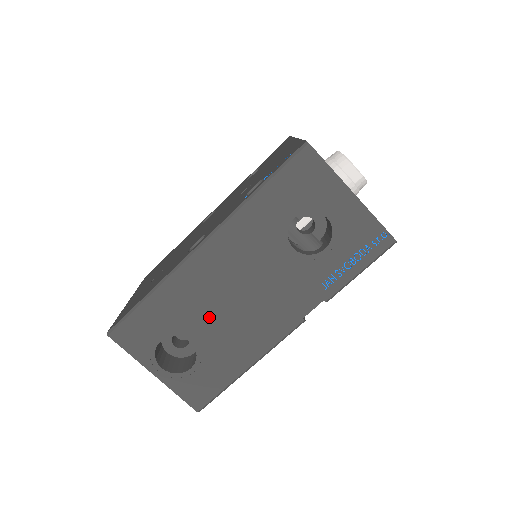
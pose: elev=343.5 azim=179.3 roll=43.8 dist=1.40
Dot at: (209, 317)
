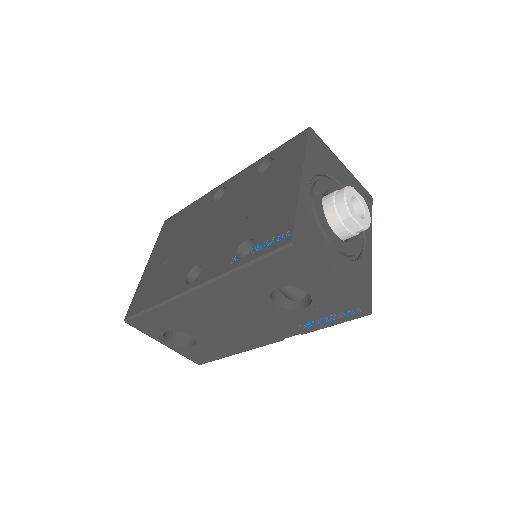
Dot at: (204, 327)
